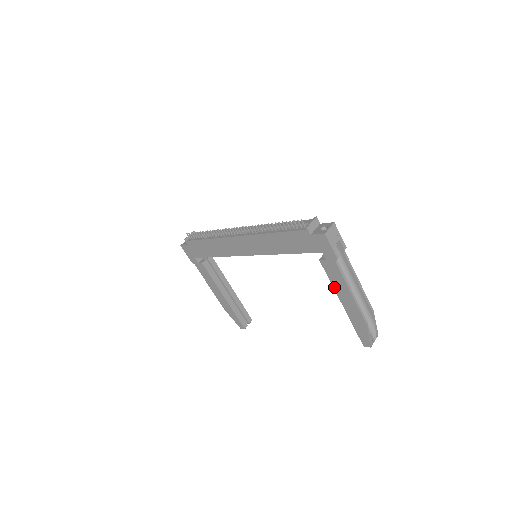
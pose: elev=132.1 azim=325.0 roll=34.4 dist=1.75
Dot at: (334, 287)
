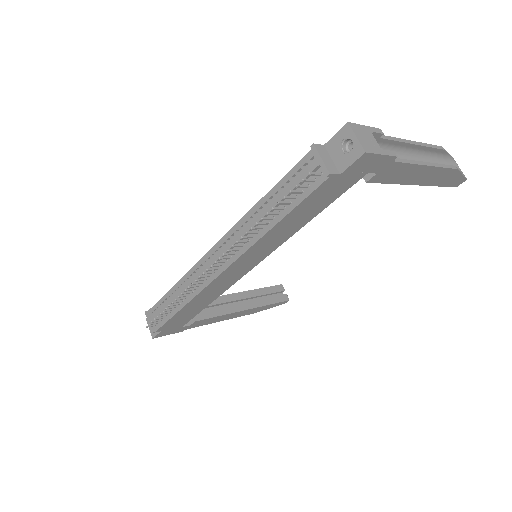
Dot at: (399, 183)
